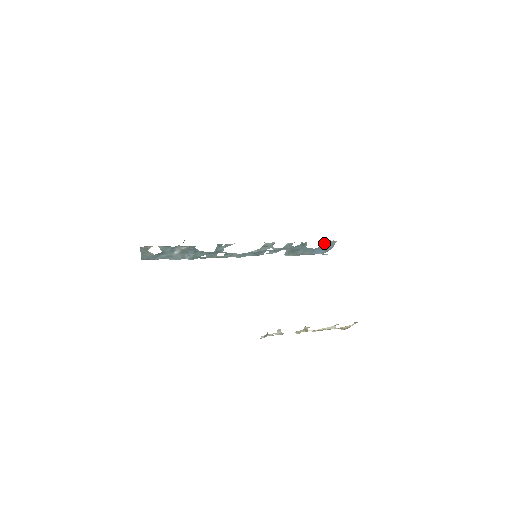
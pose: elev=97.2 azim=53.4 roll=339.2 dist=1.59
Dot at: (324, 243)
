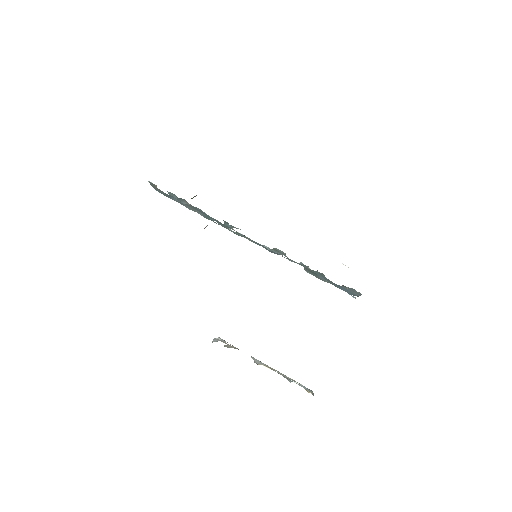
Dot at: occluded
